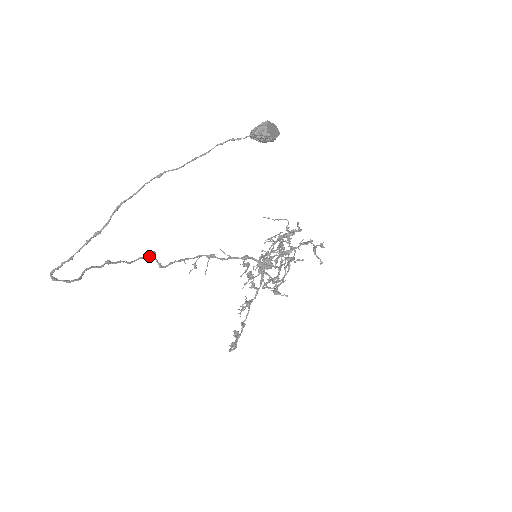
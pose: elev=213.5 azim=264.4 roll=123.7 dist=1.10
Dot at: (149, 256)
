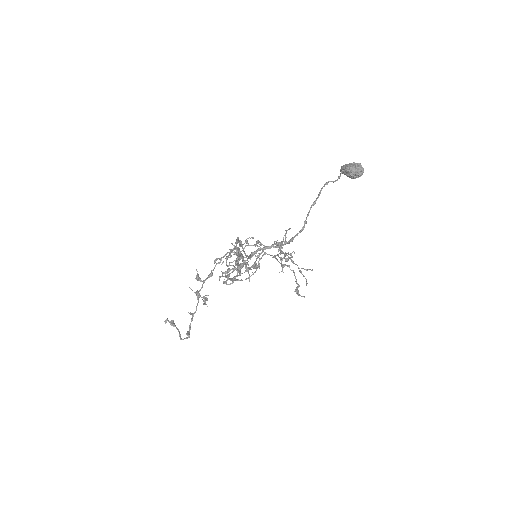
Dot at: occluded
